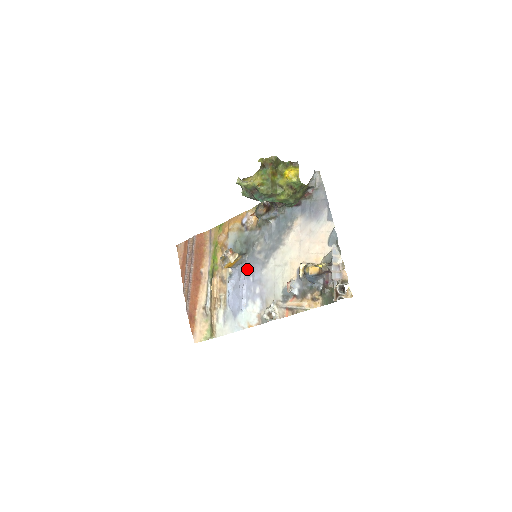
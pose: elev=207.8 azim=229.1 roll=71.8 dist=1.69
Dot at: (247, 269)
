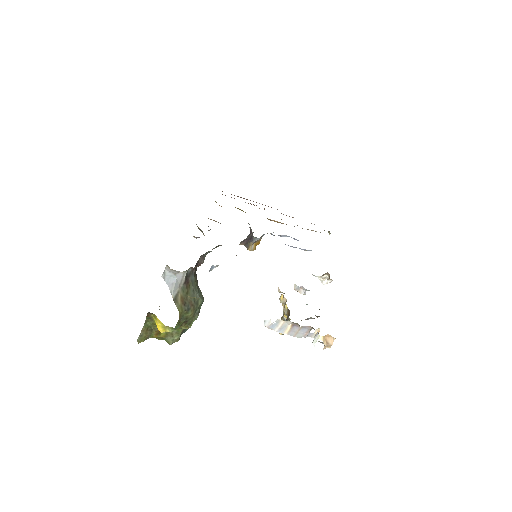
Dot at: occluded
